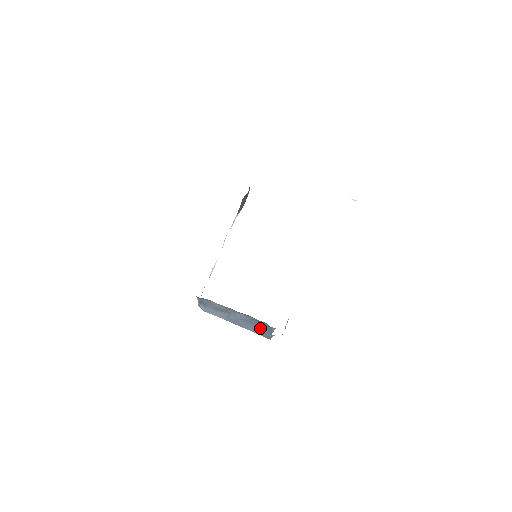
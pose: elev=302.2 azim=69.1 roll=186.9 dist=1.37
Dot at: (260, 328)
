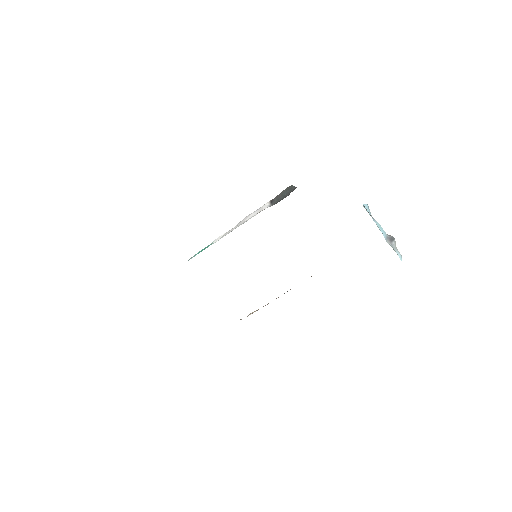
Dot at: occluded
